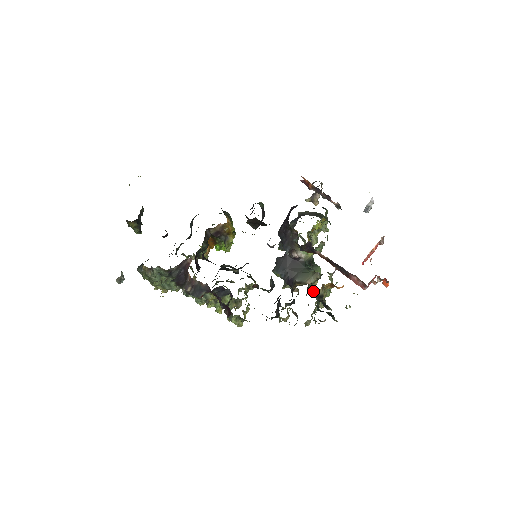
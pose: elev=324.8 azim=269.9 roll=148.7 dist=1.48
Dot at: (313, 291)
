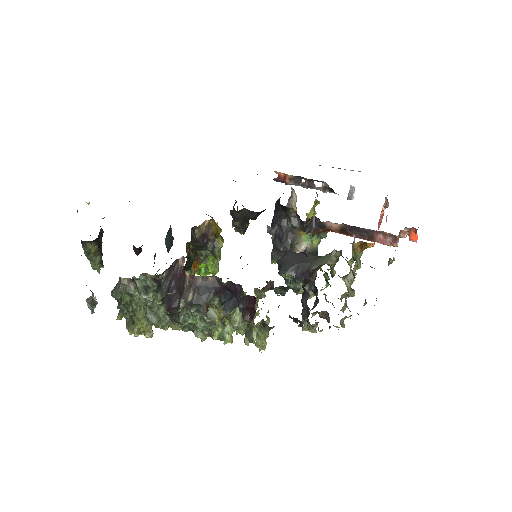
Dot at: occluded
